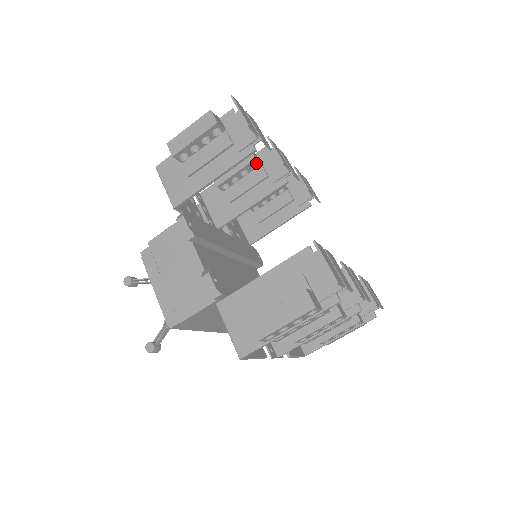
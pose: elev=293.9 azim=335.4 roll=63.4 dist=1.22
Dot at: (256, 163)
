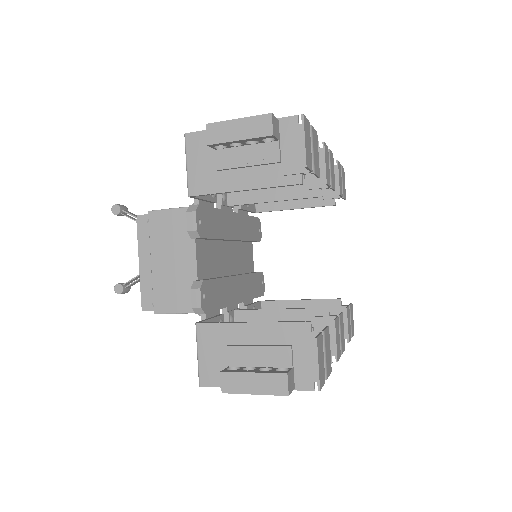
Dot at: occluded
